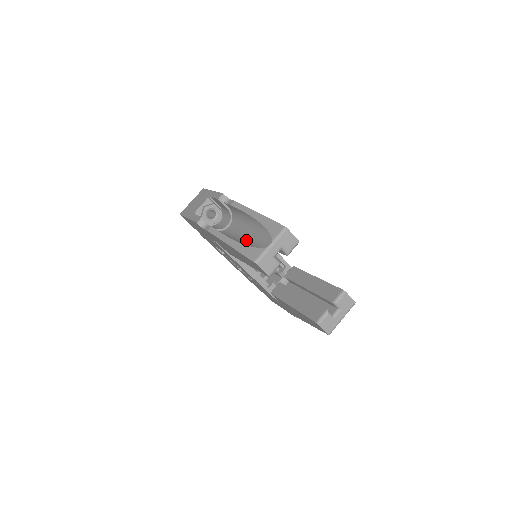
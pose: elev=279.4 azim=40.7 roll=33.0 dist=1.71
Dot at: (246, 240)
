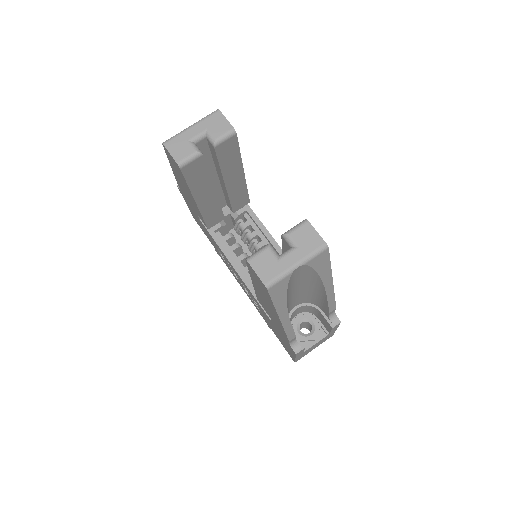
Dot at: occluded
